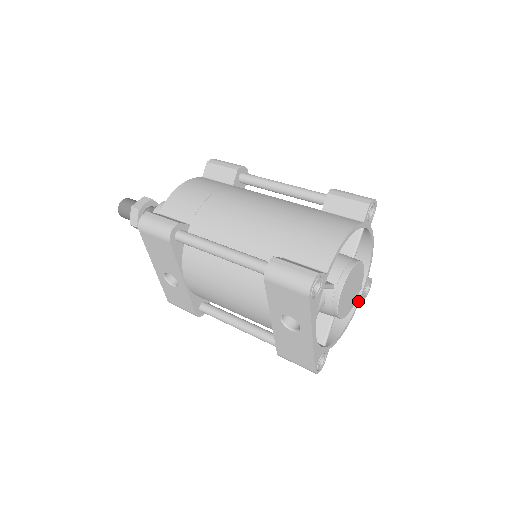
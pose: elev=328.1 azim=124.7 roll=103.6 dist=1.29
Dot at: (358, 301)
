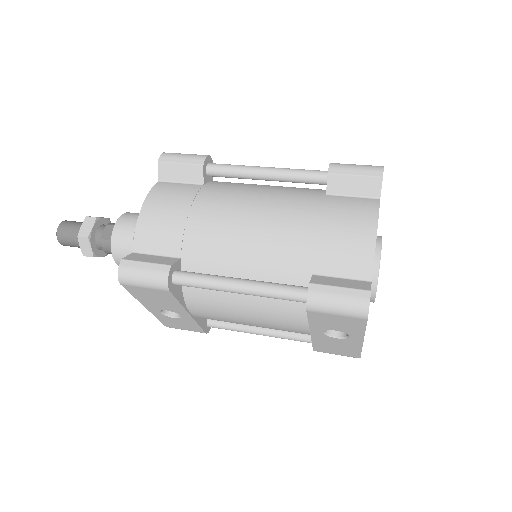
Dot at: occluded
